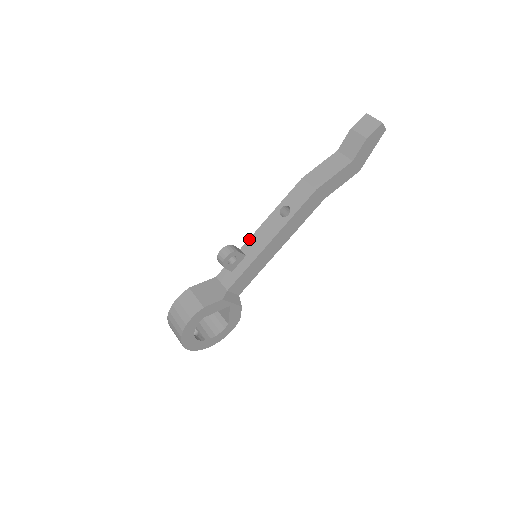
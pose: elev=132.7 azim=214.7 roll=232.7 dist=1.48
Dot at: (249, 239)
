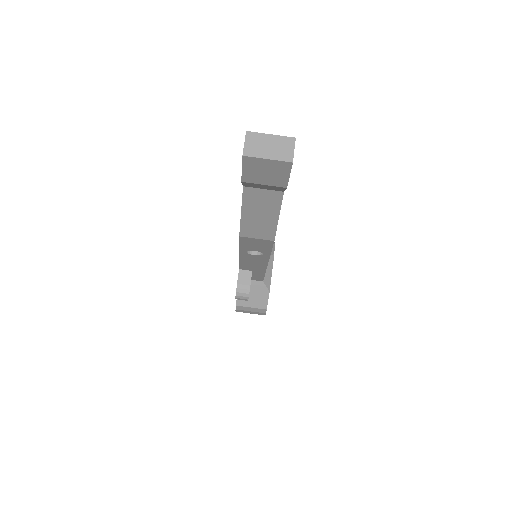
Dot at: (240, 266)
